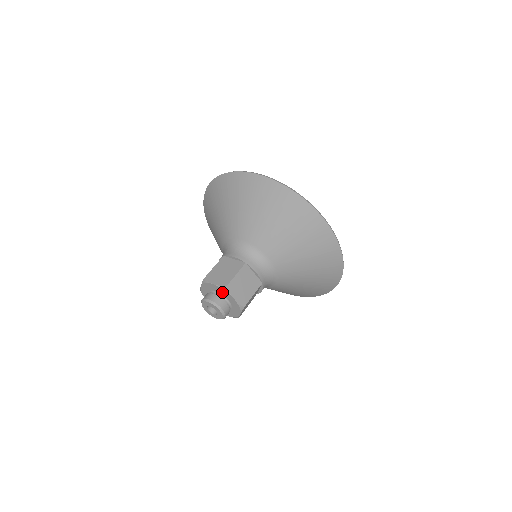
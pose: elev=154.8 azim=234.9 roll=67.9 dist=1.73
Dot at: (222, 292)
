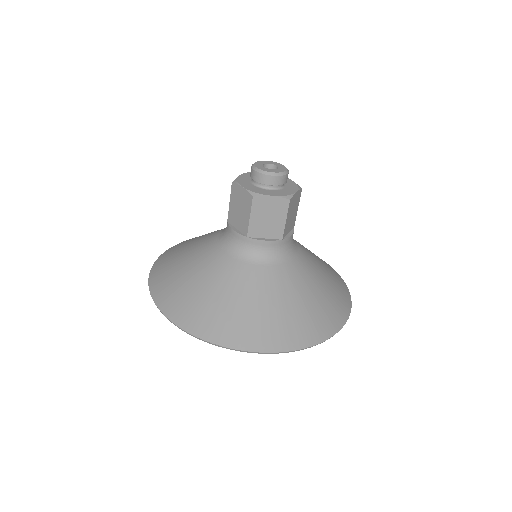
Dot at: occluded
